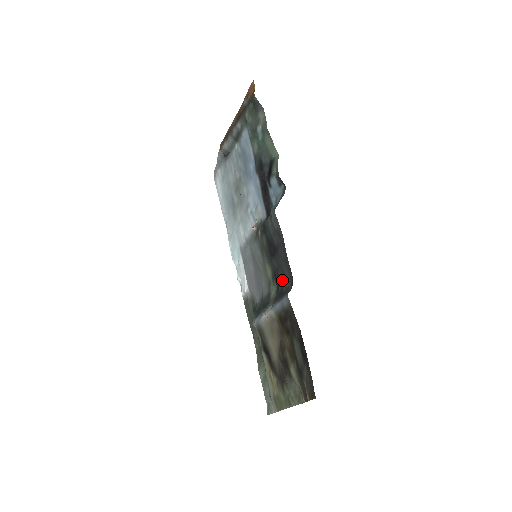
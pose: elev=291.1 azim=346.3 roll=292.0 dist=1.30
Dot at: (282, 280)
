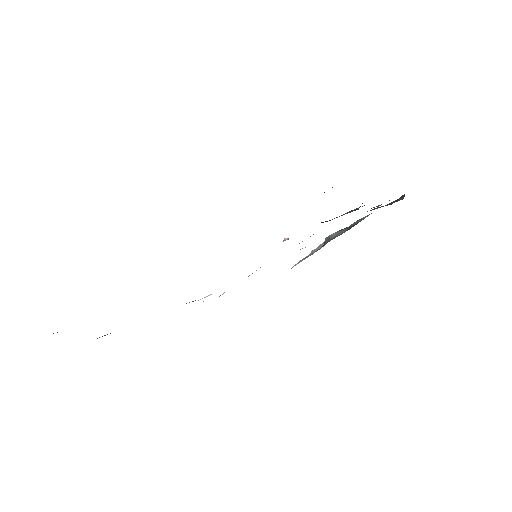
Dot at: occluded
